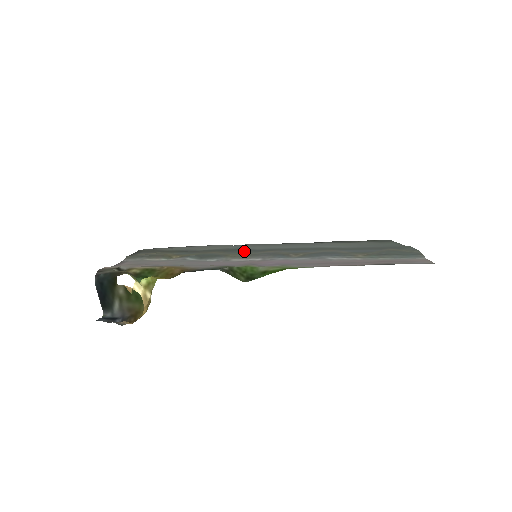
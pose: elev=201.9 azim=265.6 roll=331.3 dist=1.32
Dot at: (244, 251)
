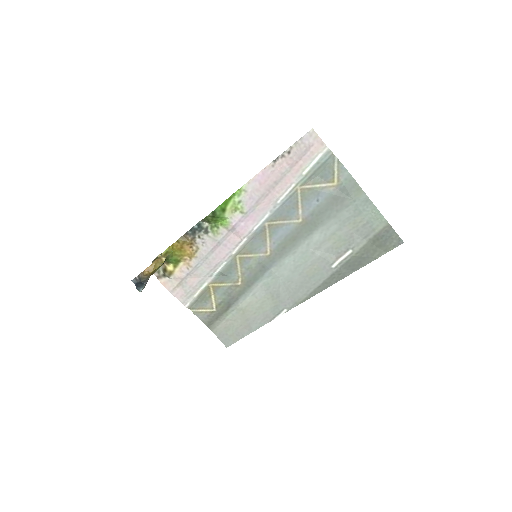
Dot at: (257, 268)
